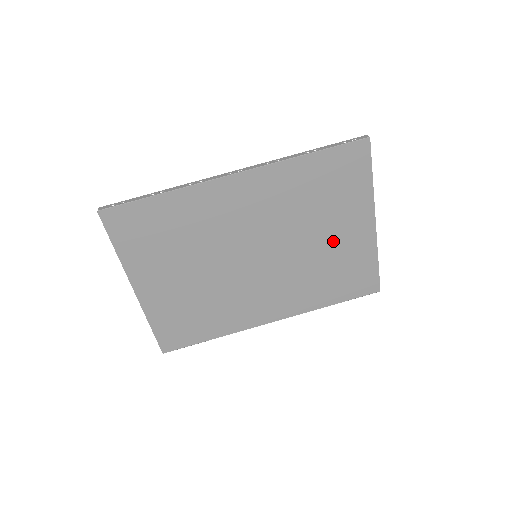
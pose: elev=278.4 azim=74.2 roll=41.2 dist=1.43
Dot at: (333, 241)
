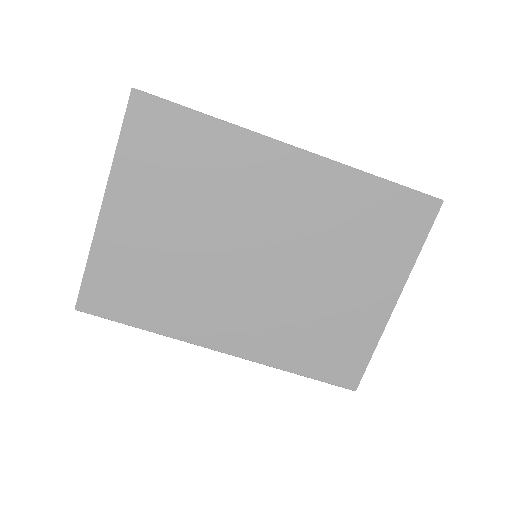
Dot at: (343, 294)
